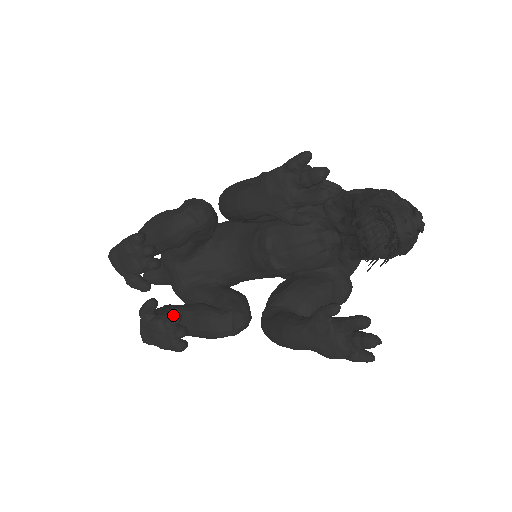
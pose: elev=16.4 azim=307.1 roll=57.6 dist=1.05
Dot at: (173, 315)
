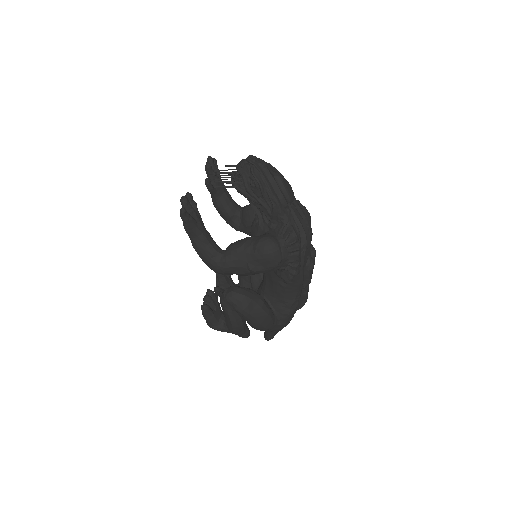
Dot at: occluded
